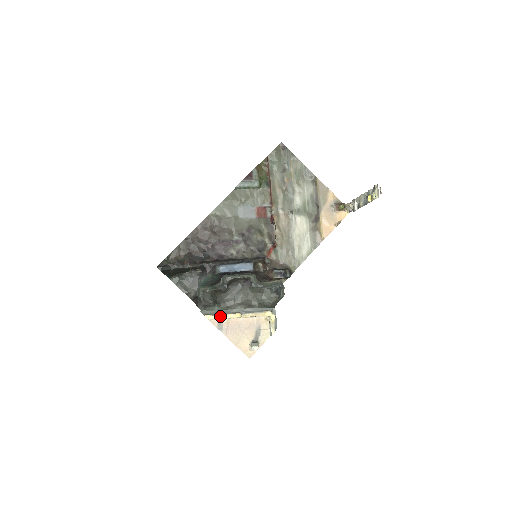
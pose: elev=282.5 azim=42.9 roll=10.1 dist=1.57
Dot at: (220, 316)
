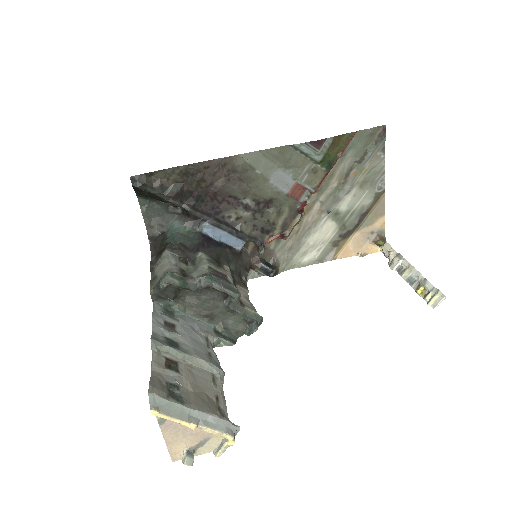
Dot at: (170, 418)
